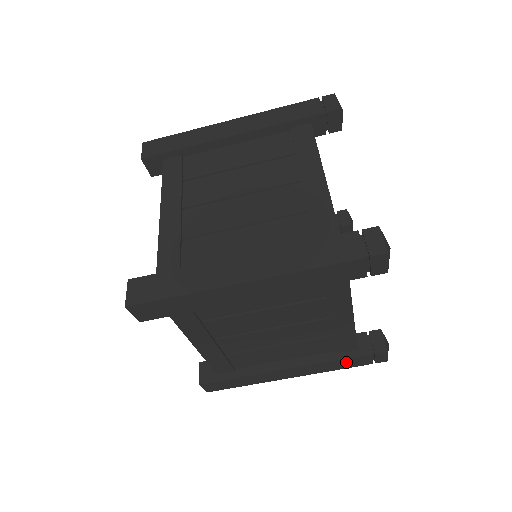
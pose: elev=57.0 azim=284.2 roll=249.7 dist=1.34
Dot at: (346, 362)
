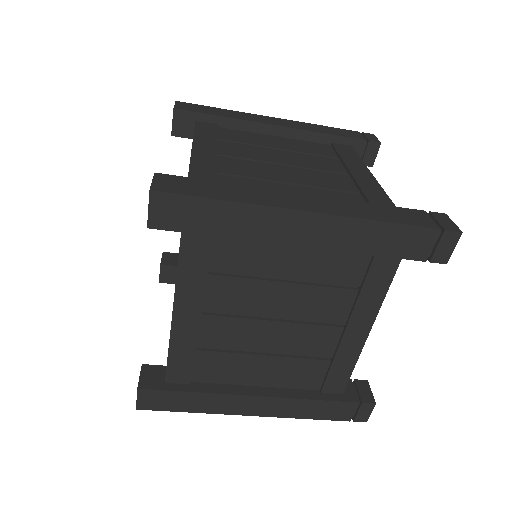
Dot at: occluded
